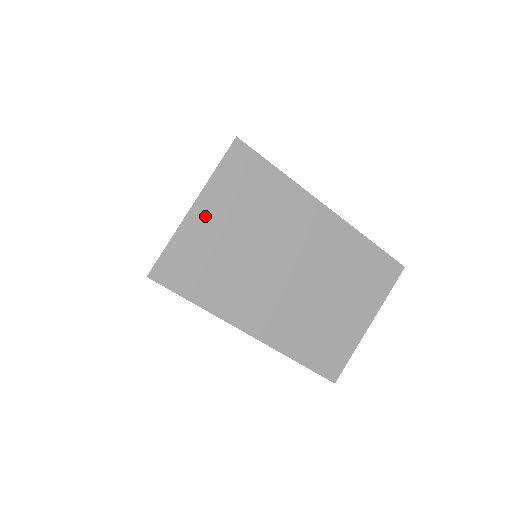
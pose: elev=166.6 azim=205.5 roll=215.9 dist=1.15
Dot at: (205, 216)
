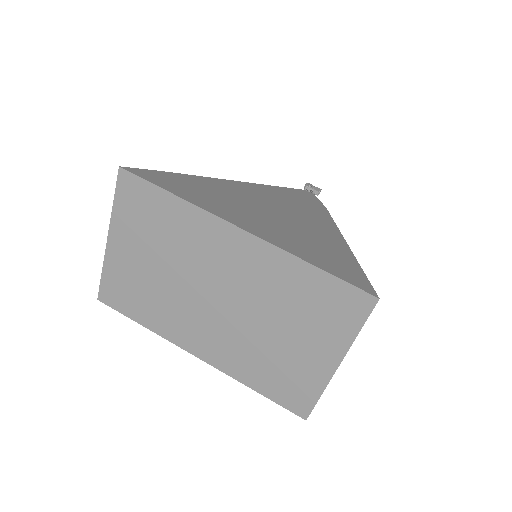
Dot at: (120, 247)
